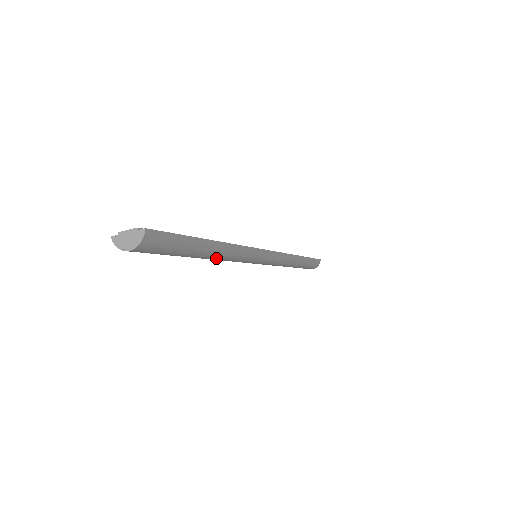
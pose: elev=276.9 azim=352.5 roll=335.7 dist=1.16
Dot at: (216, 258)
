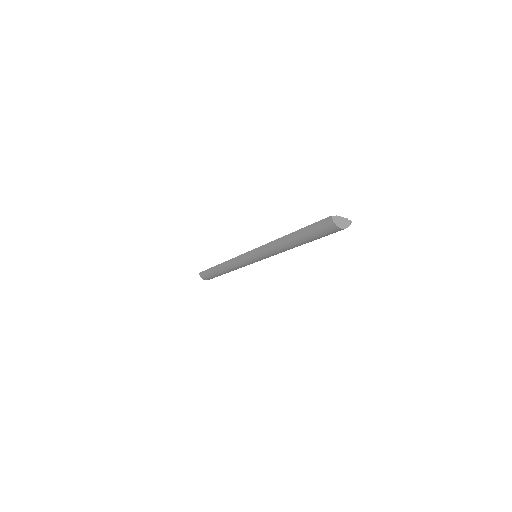
Dot at: occluded
